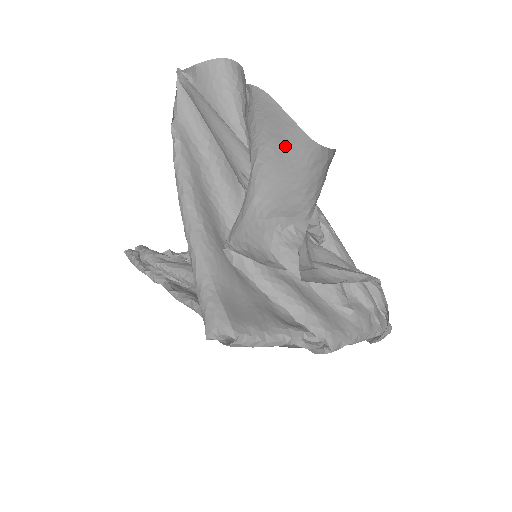
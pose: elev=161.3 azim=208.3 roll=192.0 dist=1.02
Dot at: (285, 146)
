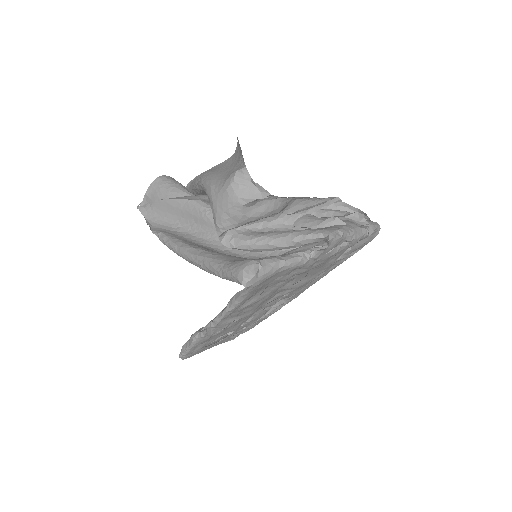
Dot at: (216, 169)
